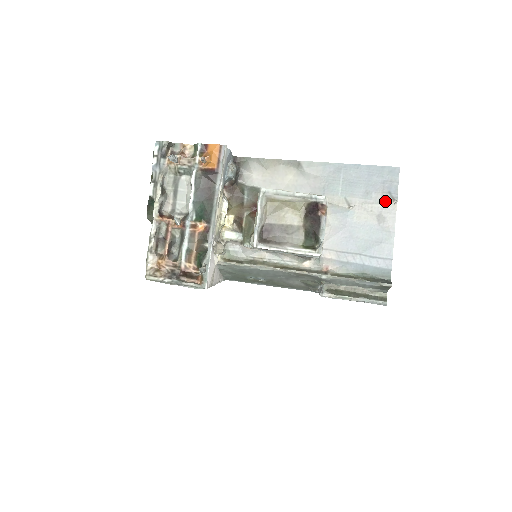
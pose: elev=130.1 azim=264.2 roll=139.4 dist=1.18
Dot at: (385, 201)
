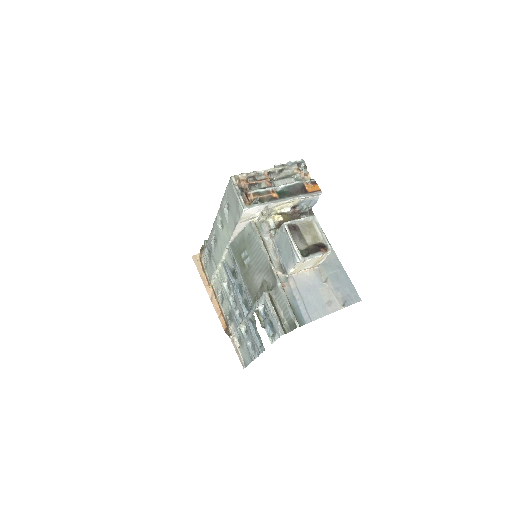
Dot at: (340, 301)
